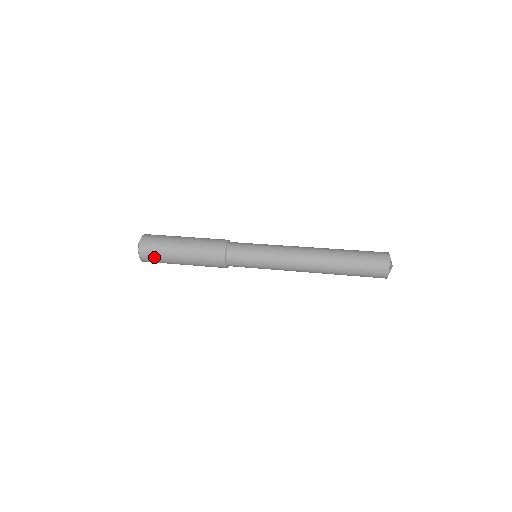
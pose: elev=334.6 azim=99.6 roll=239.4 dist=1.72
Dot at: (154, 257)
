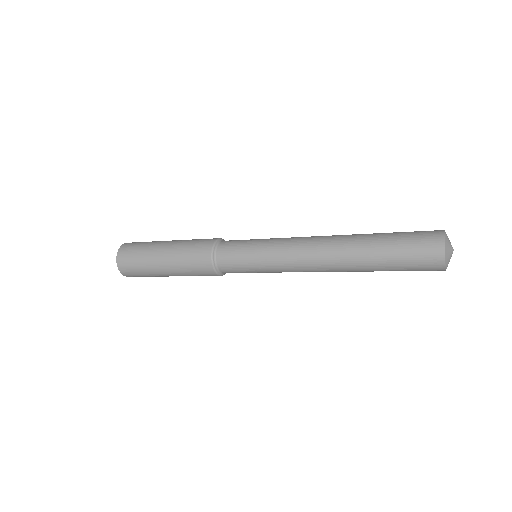
Dot at: (132, 261)
